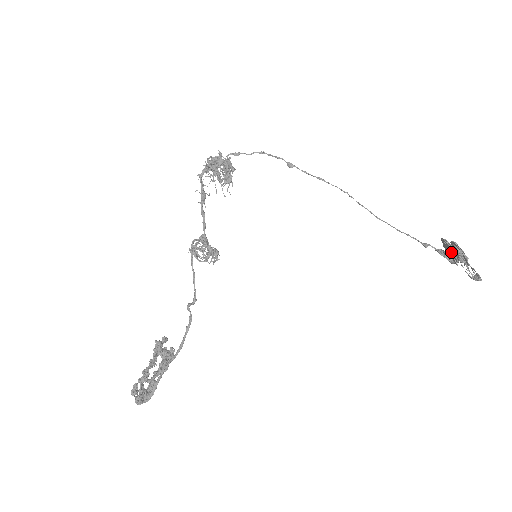
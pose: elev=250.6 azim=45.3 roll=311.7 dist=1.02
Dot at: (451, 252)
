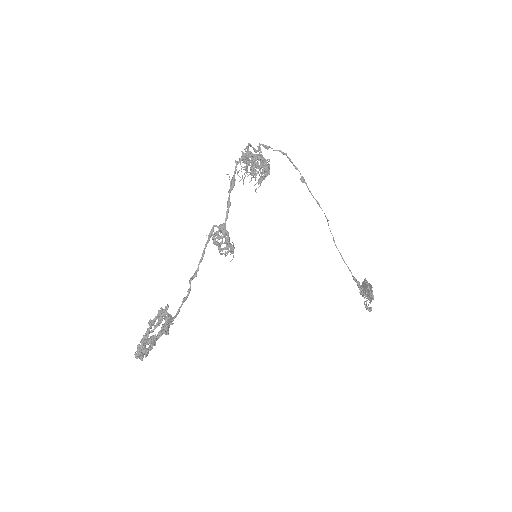
Dot at: (366, 290)
